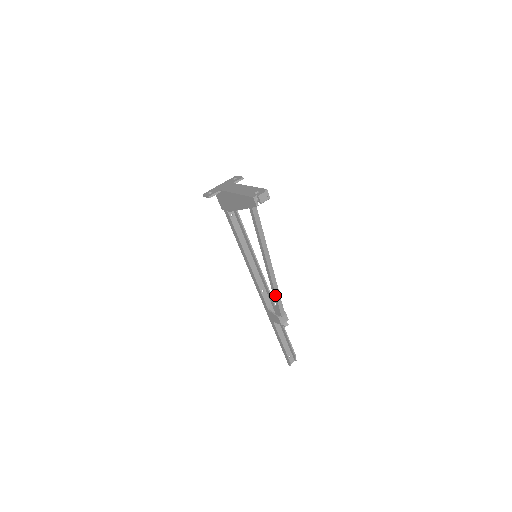
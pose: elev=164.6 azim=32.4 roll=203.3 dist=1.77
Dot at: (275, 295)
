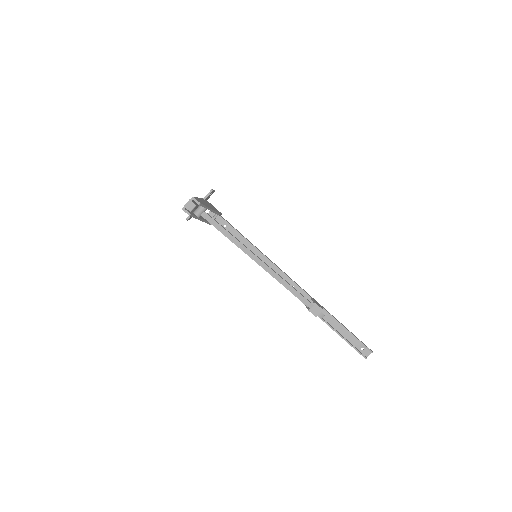
Dot at: occluded
